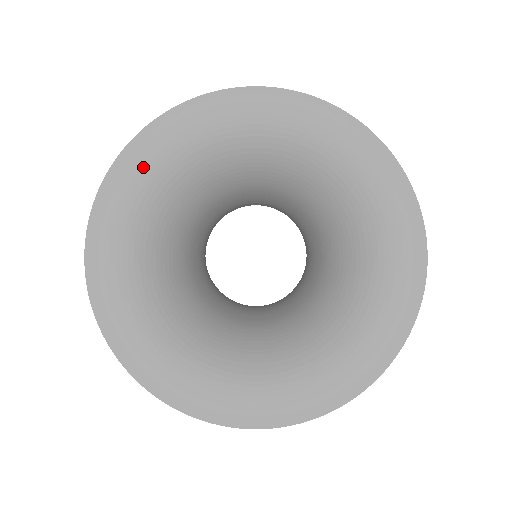
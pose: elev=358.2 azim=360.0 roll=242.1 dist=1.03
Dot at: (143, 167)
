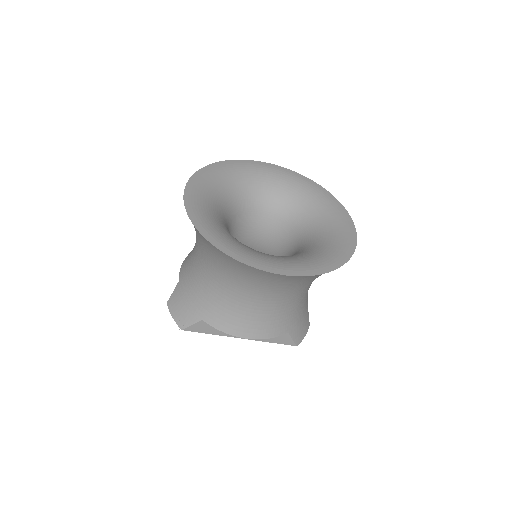
Dot at: (199, 190)
